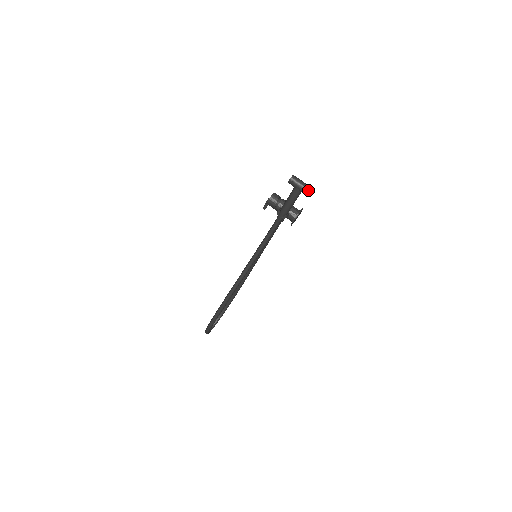
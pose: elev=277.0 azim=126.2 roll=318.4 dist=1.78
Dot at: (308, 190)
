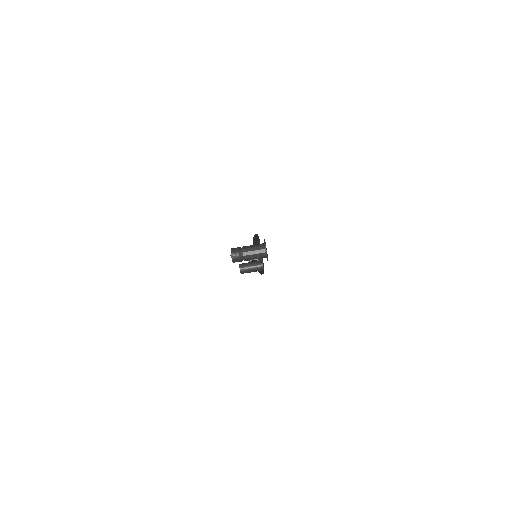
Dot at: (263, 269)
